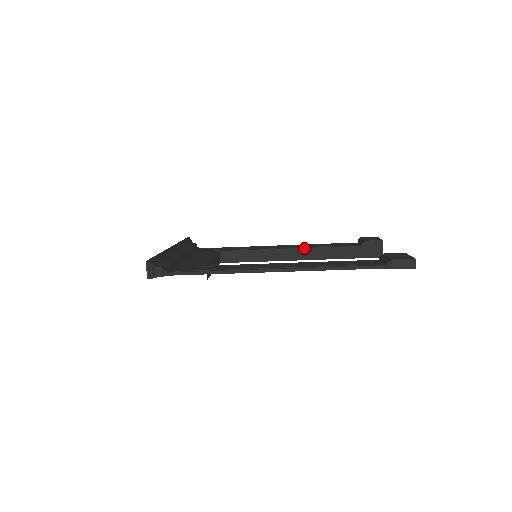
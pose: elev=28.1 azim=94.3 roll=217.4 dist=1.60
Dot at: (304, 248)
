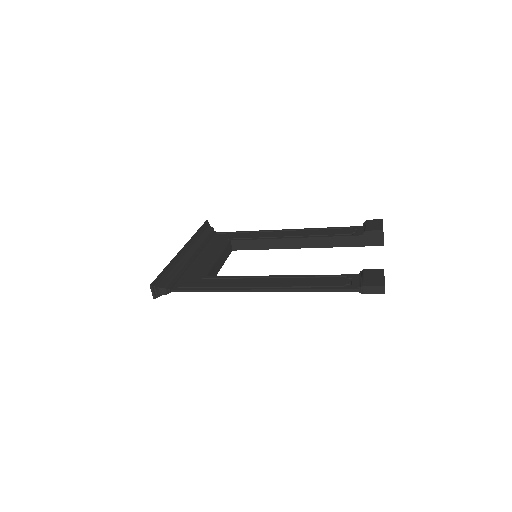
Dot at: (307, 238)
